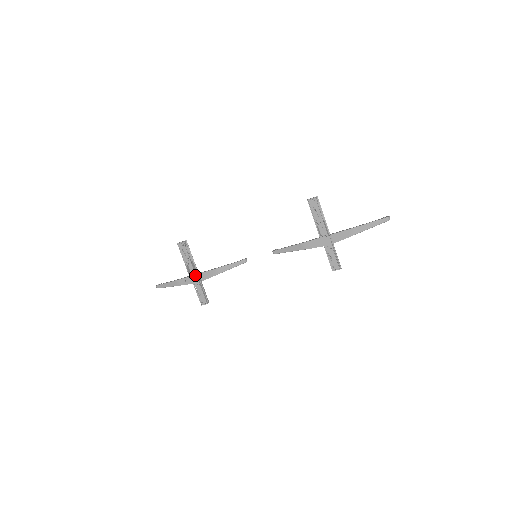
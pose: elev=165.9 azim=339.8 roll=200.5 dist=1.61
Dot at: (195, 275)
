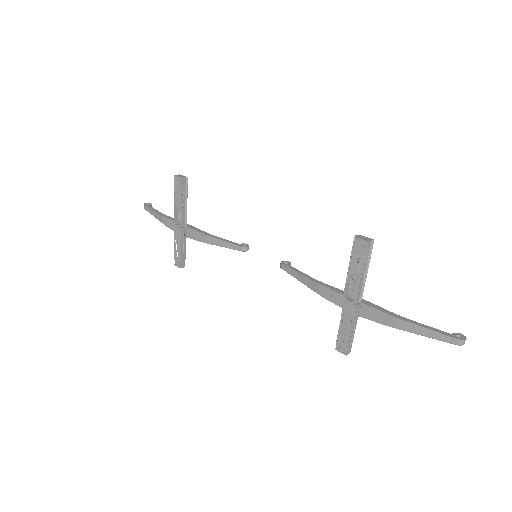
Dot at: (180, 227)
